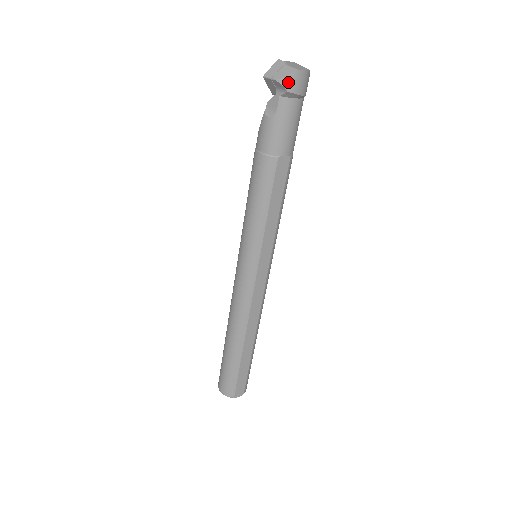
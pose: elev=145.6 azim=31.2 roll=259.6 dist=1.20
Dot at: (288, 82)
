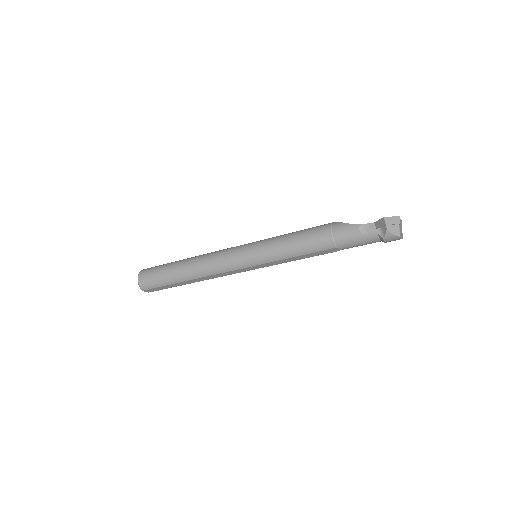
Dot at: (390, 236)
